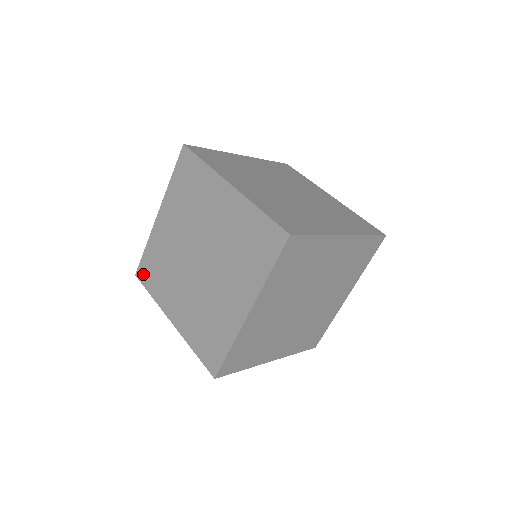
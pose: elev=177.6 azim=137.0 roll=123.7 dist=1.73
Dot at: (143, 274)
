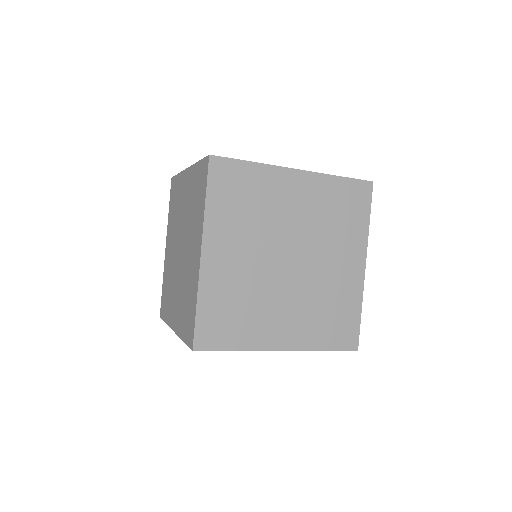
Dot at: (162, 309)
